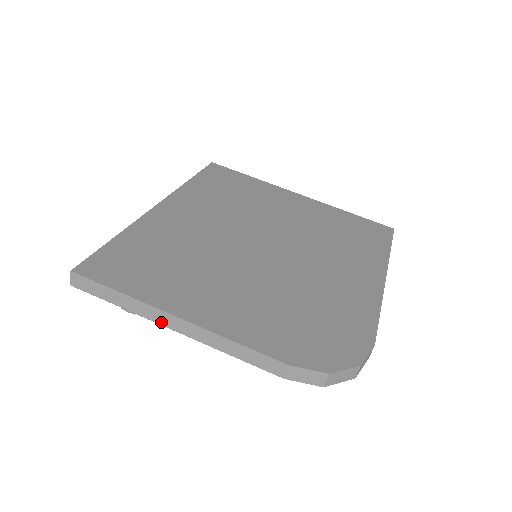
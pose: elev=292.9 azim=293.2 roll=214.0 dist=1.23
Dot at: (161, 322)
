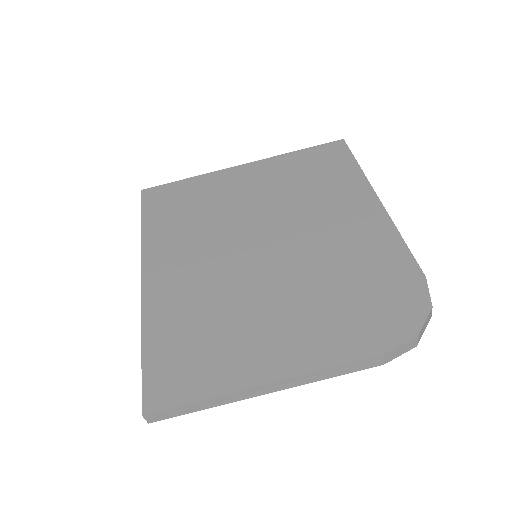
Dot at: (252, 396)
